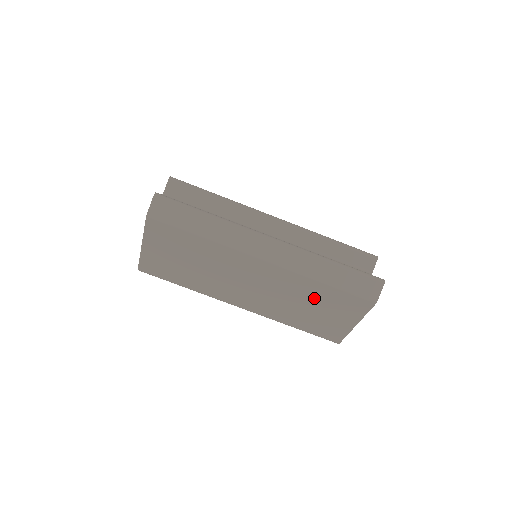
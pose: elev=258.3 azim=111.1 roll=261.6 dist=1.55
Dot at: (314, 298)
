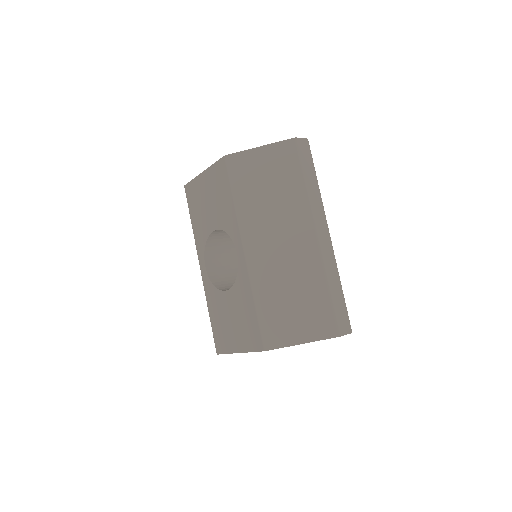
Dot at: (306, 293)
